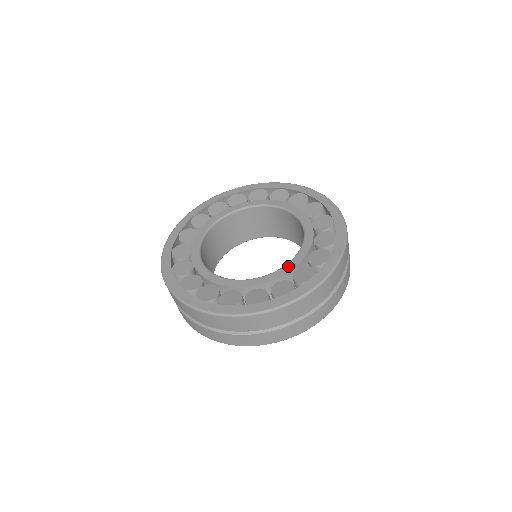
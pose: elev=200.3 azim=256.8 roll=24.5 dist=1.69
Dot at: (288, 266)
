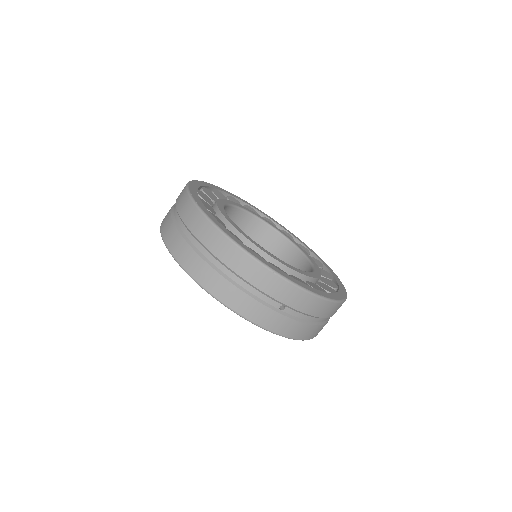
Dot at: (314, 274)
